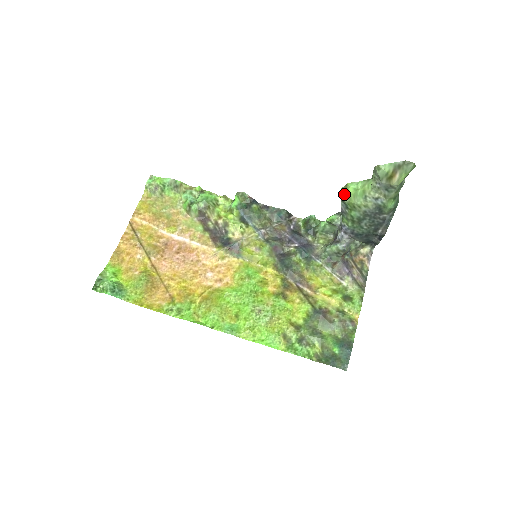
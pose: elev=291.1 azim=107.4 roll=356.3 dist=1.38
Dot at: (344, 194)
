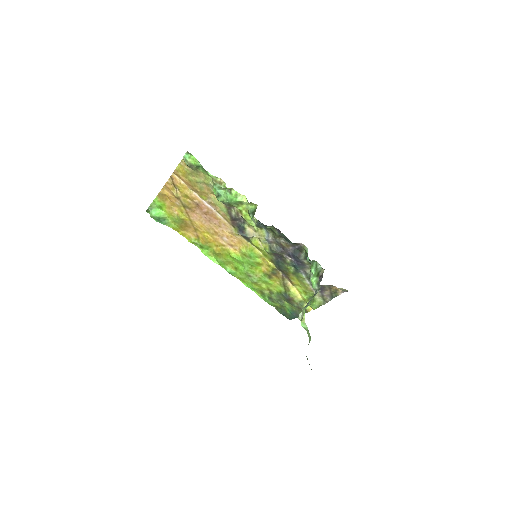
Dot at: (300, 318)
